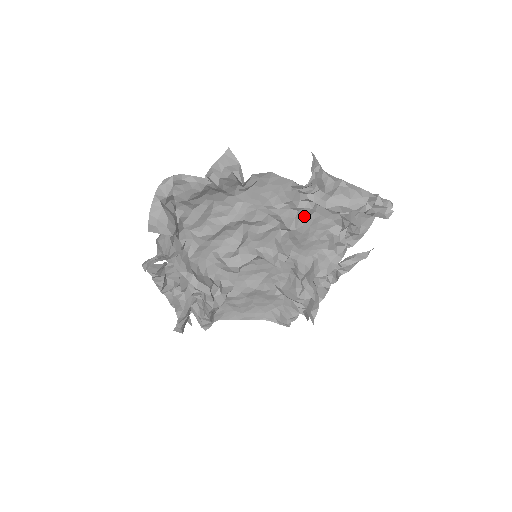
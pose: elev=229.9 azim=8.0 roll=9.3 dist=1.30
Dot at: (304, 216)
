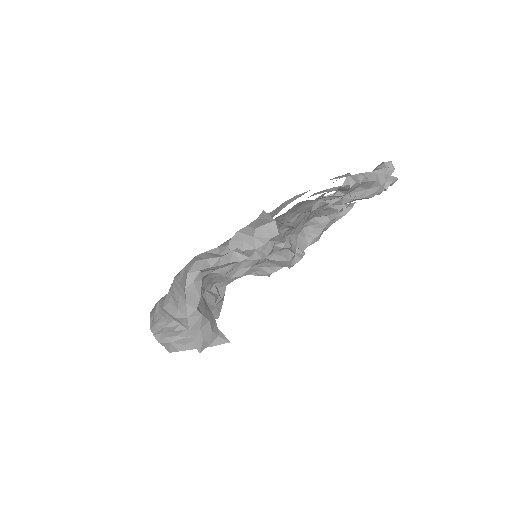
Dot at: occluded
